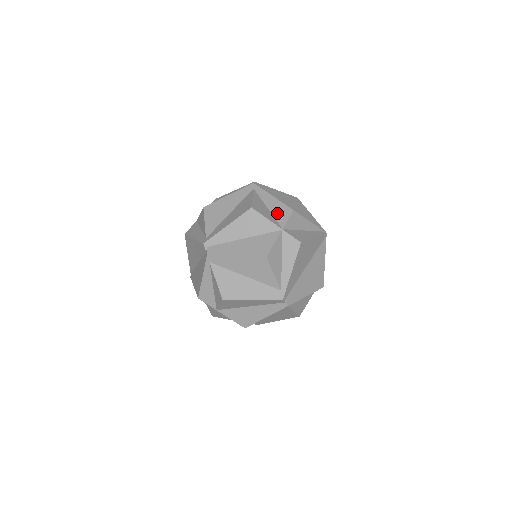
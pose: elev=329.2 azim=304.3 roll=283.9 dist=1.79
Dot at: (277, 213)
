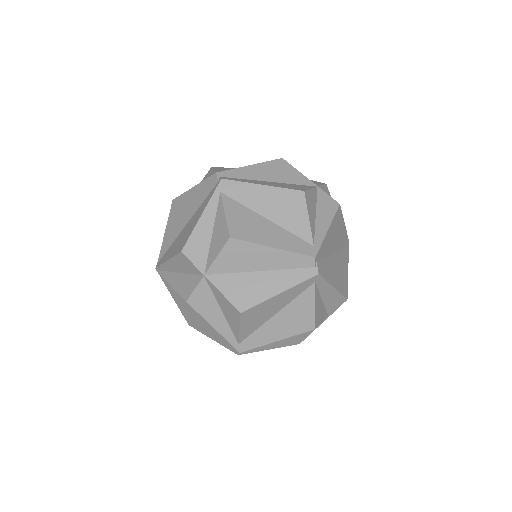
Dot at: occluded
